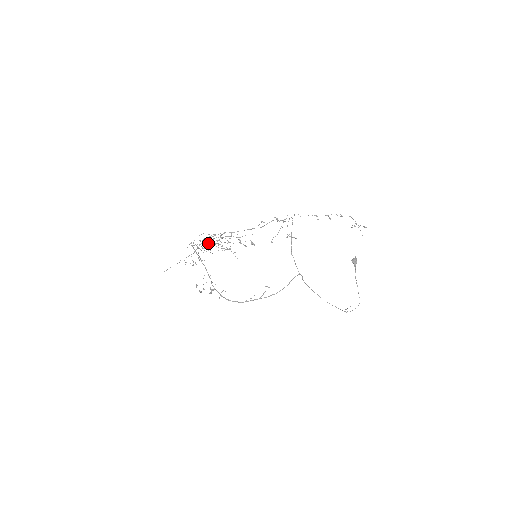
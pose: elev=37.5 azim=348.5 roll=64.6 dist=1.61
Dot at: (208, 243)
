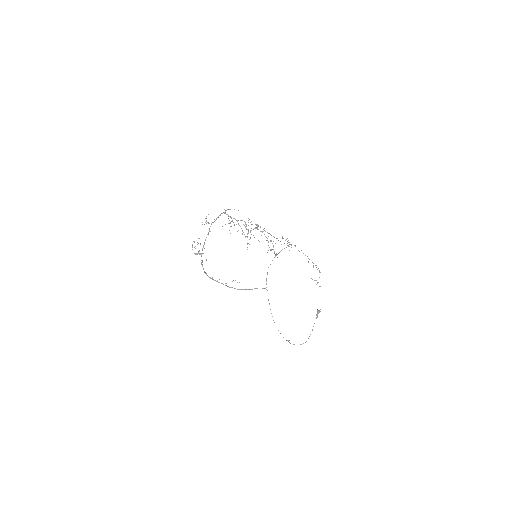
Dot at: occluded
